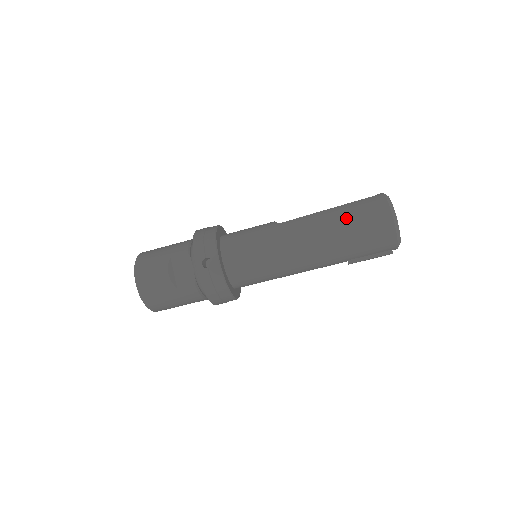
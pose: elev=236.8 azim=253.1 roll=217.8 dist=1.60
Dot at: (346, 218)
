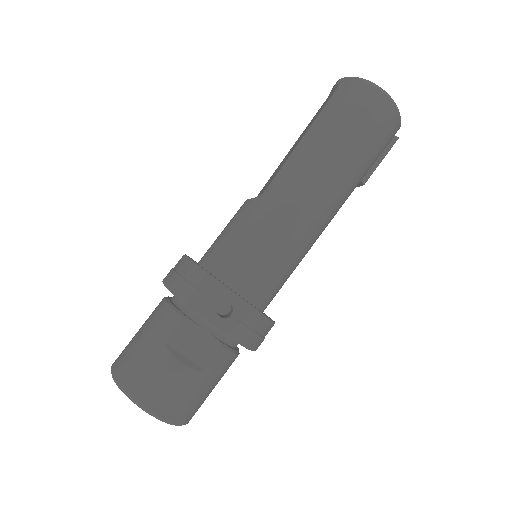
Dot at: (336, 131)
